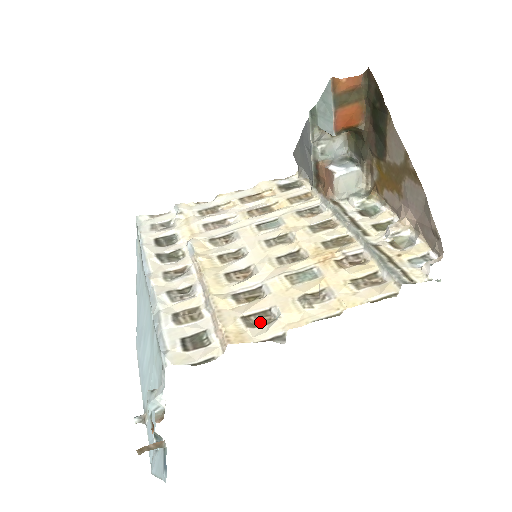
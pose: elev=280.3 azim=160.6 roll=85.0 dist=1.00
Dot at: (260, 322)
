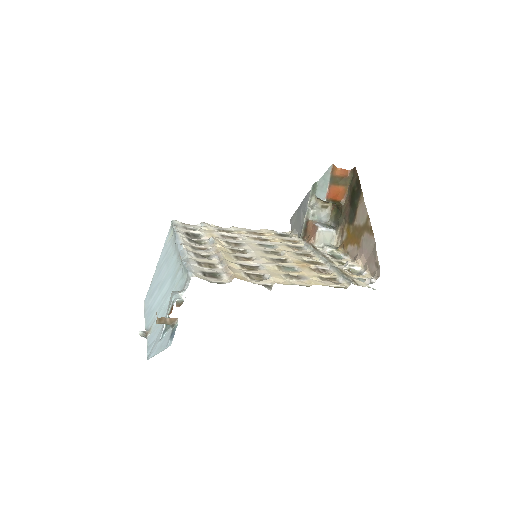
Dot at: (256, 278)
